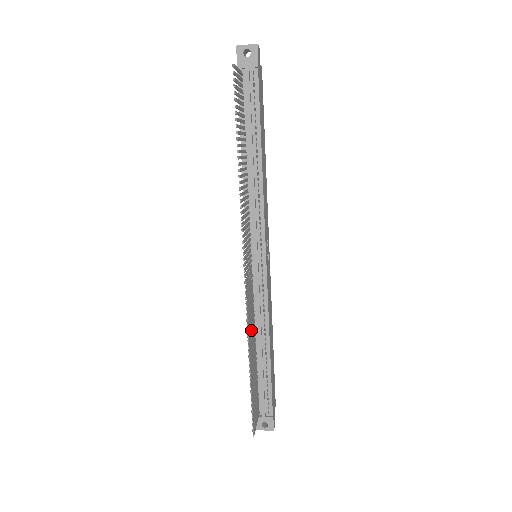
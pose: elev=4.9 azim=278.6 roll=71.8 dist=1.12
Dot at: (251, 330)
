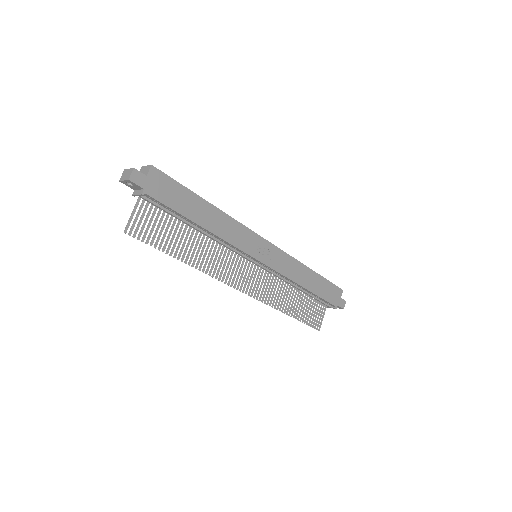
Dot at: (281, 293)
